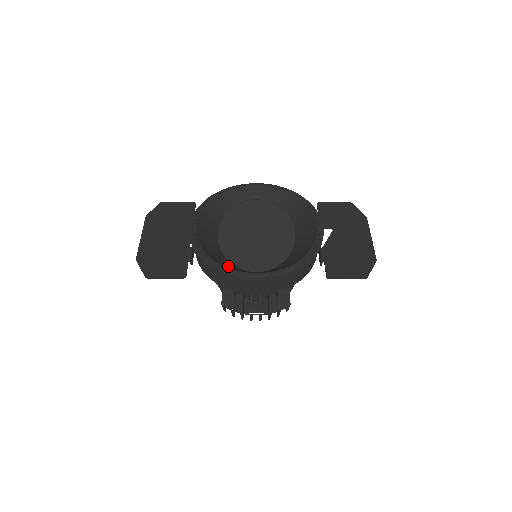
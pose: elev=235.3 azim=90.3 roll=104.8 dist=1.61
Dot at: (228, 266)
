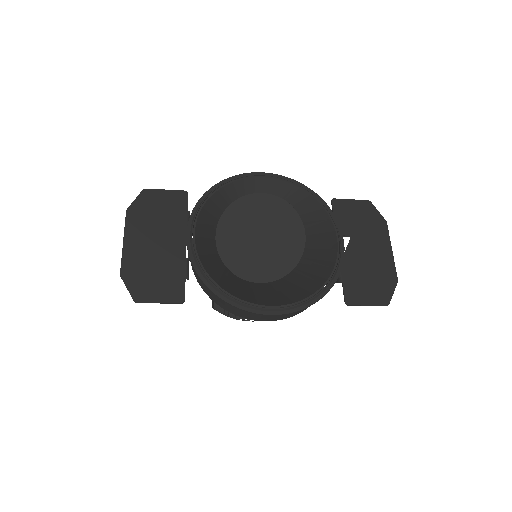
Dot at: (235, 289)
